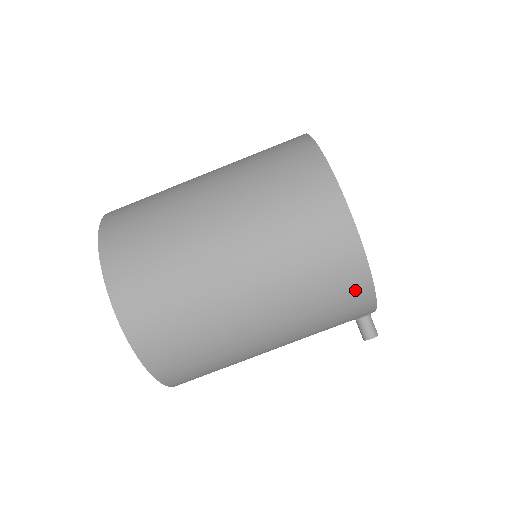
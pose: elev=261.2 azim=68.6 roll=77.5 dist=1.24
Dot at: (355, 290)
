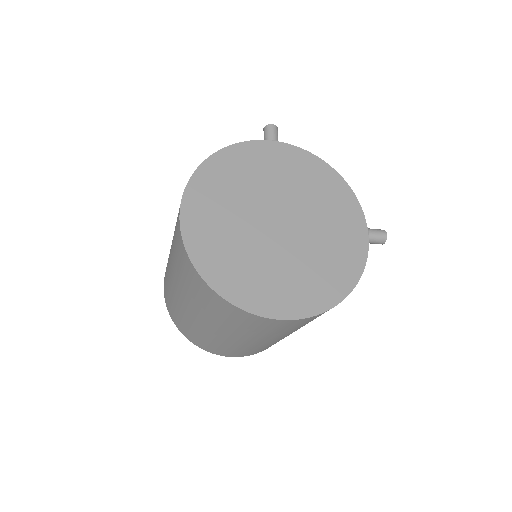
Dot at: occluded
